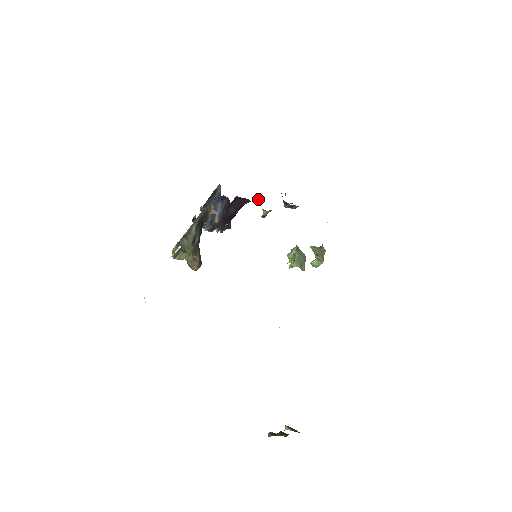
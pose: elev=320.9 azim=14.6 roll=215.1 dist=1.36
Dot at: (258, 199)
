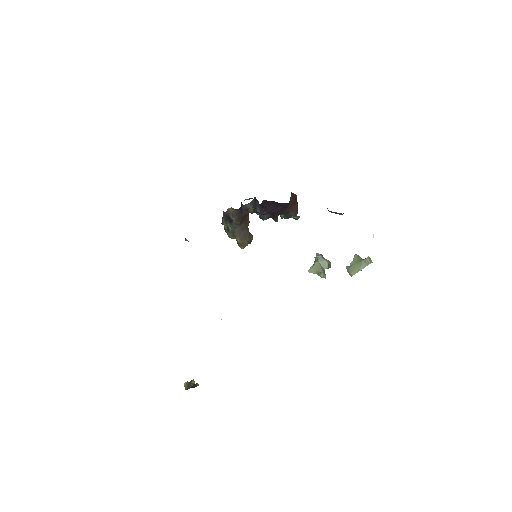
Dot at: occluded
